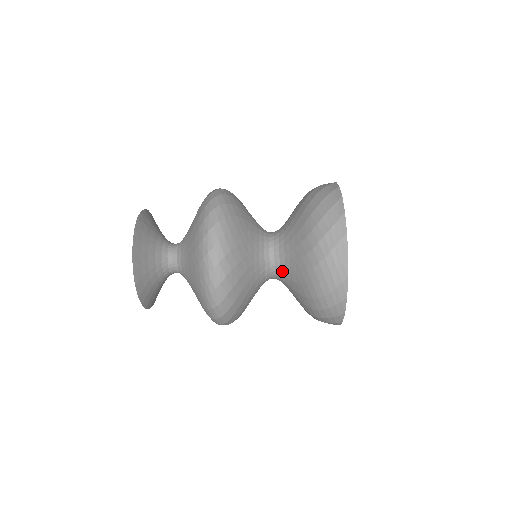
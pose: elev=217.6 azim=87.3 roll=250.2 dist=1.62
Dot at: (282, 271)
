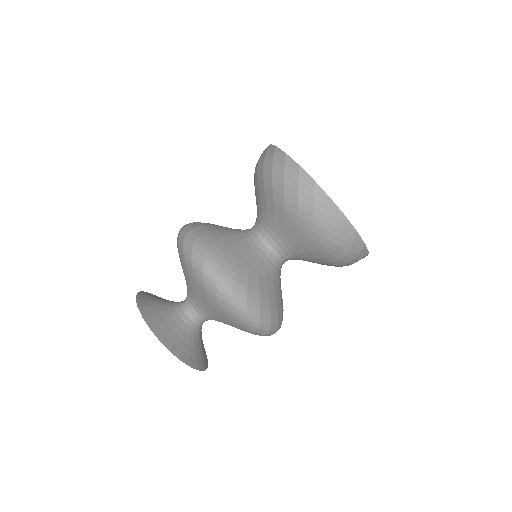
Dot at: (271, 234)
